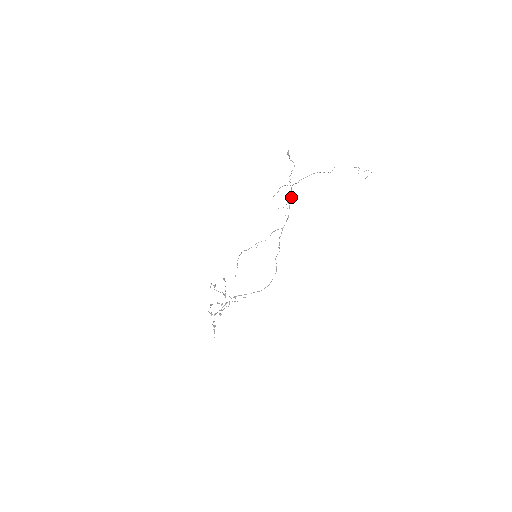
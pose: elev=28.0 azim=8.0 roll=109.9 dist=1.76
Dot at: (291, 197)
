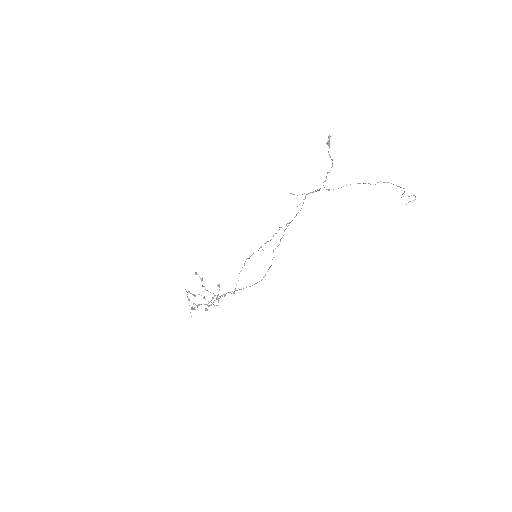
Dot at: (312, 192)
